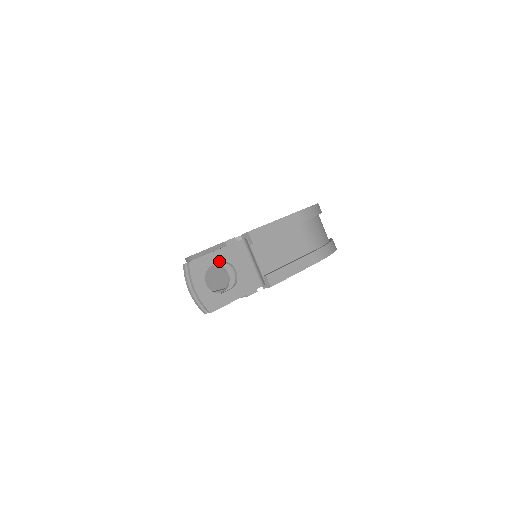
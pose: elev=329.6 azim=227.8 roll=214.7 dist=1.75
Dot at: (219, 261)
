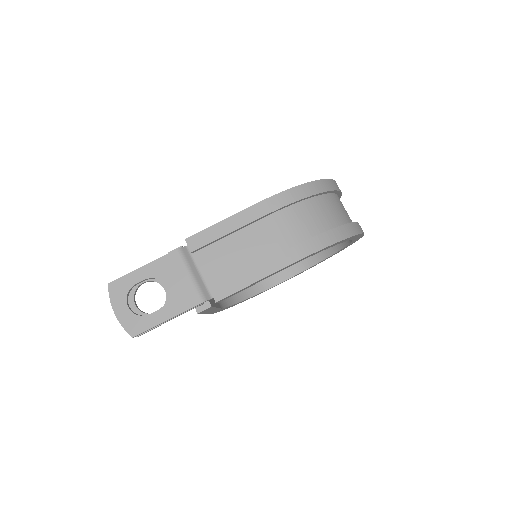
Dot at: (144, 278)
